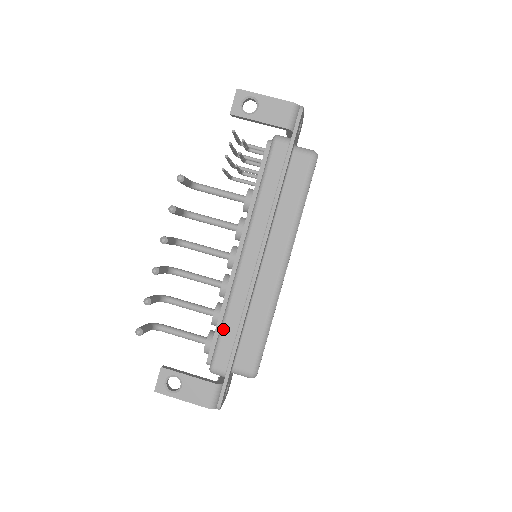
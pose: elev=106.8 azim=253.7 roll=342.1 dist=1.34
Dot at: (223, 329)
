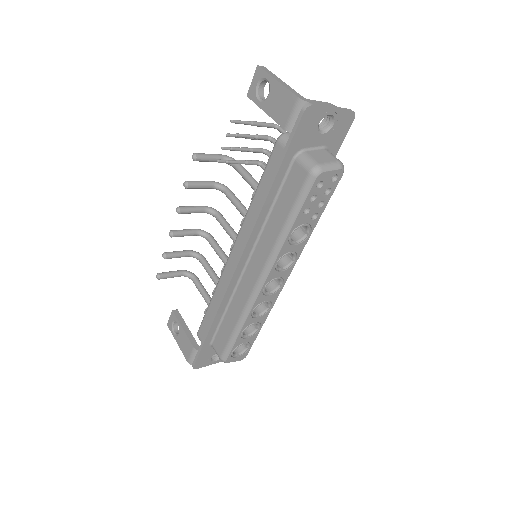
Dot at: (208, 308)
